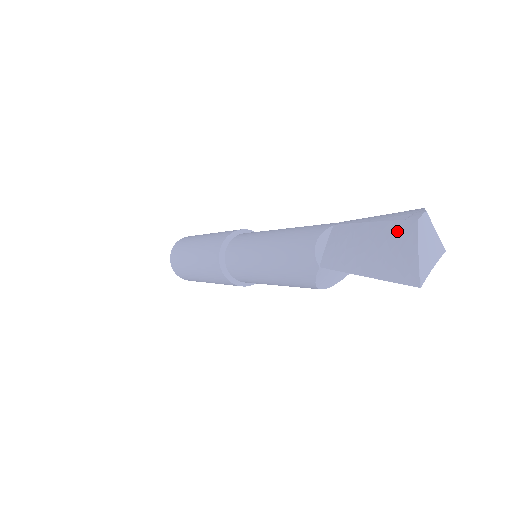
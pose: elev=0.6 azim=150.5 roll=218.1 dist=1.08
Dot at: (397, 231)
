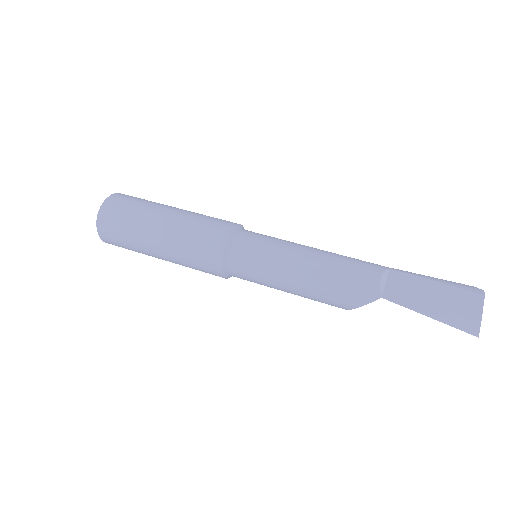
Dot at: (465, 296)
